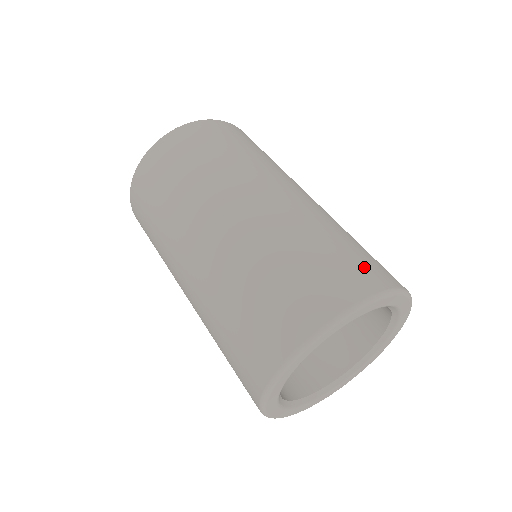
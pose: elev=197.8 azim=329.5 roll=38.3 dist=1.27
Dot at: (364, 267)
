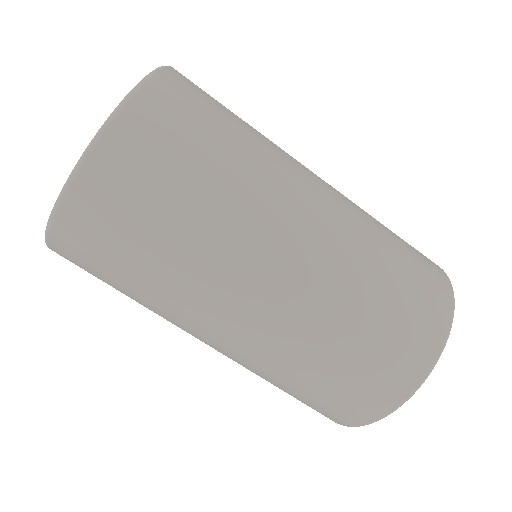
Dot at: (428, 272)
